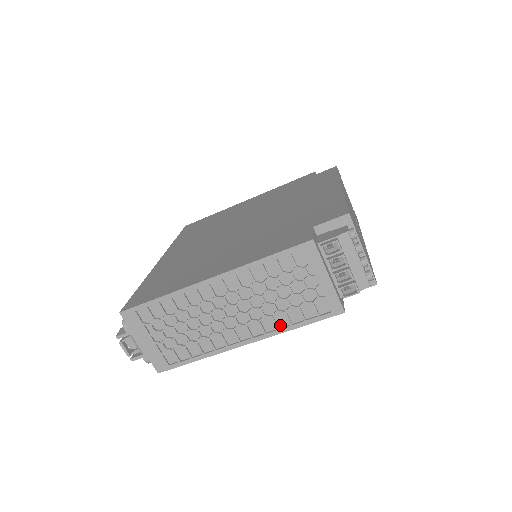
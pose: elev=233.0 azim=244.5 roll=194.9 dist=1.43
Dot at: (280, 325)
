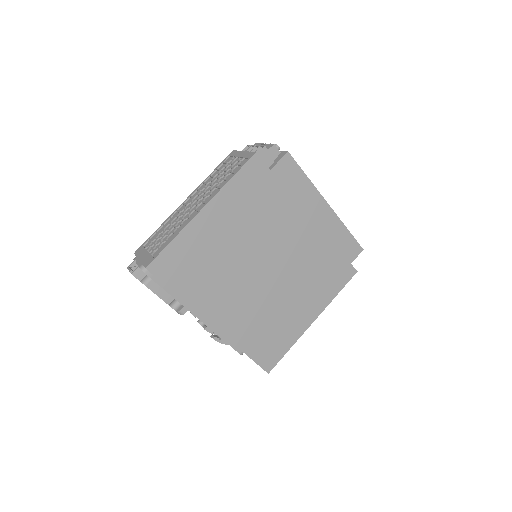
Dot at: occluded
